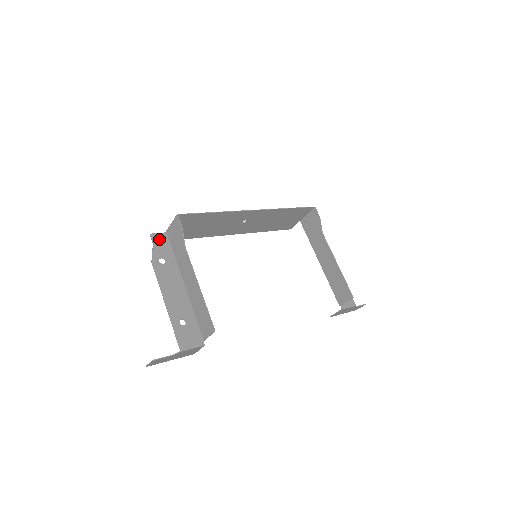
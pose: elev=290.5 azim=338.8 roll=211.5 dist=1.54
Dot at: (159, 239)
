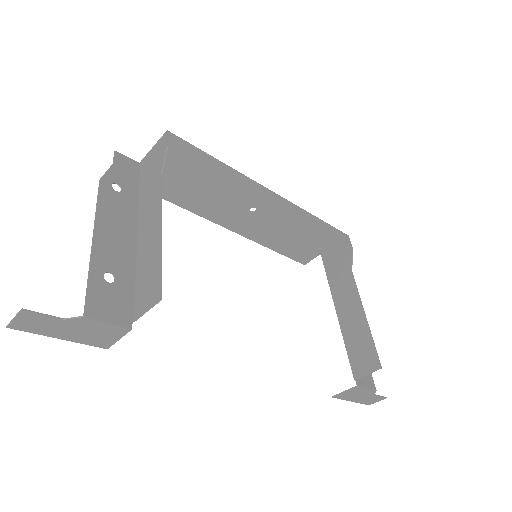
Dot at: (125, 163)
